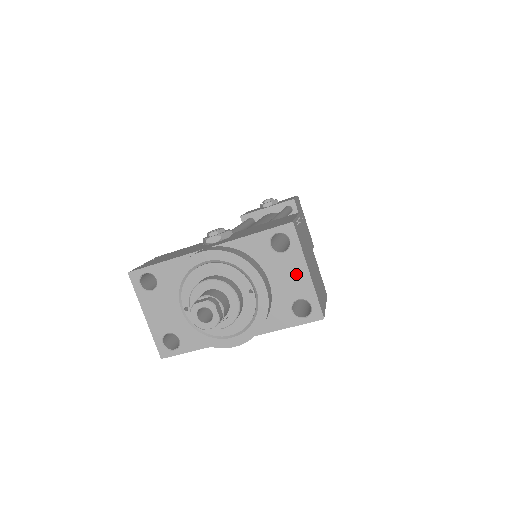
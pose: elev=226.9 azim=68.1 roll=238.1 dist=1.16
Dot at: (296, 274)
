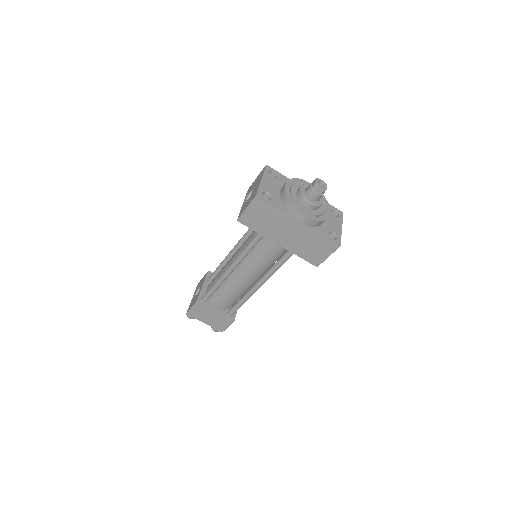
Dot at: (337, 225)
